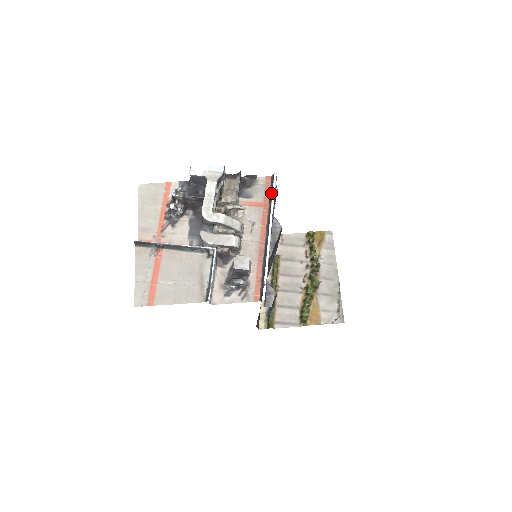
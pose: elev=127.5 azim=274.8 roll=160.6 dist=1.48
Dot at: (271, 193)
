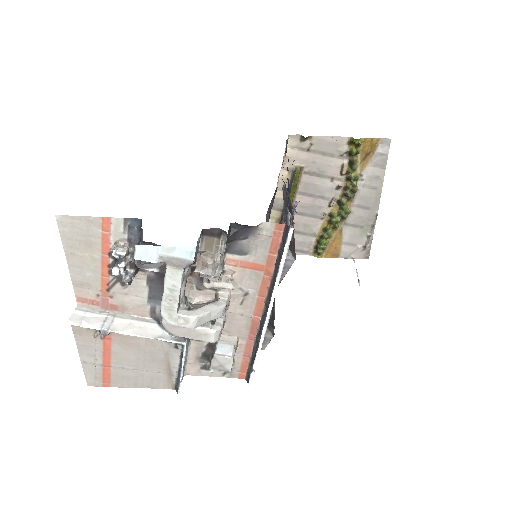
Dot at: (279, 257)
